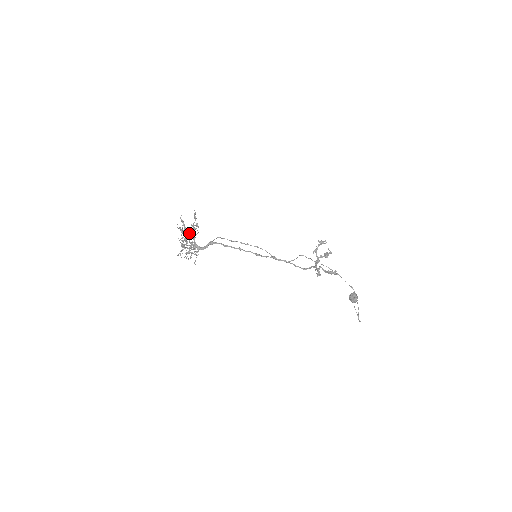
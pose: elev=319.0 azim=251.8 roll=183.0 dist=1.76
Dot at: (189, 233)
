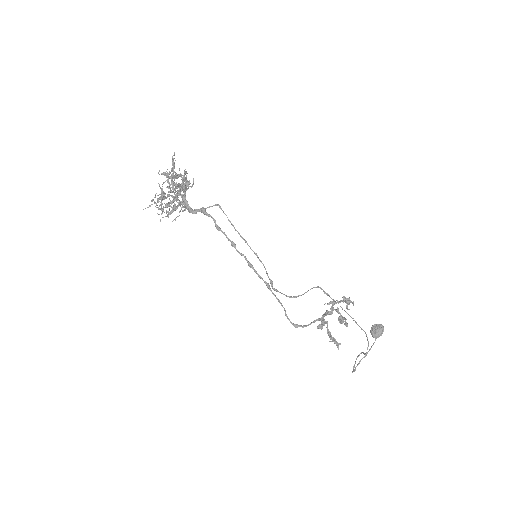
Dot at: occluded
